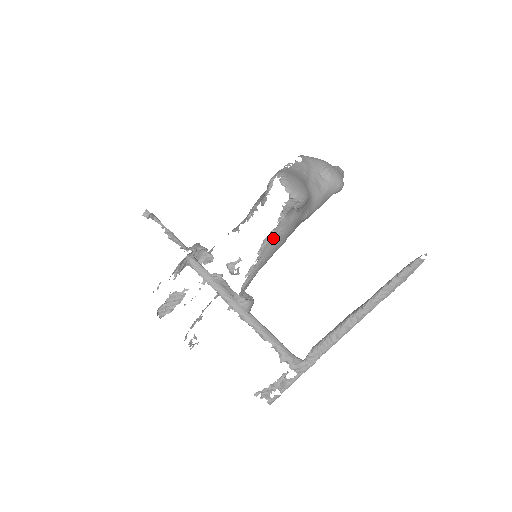
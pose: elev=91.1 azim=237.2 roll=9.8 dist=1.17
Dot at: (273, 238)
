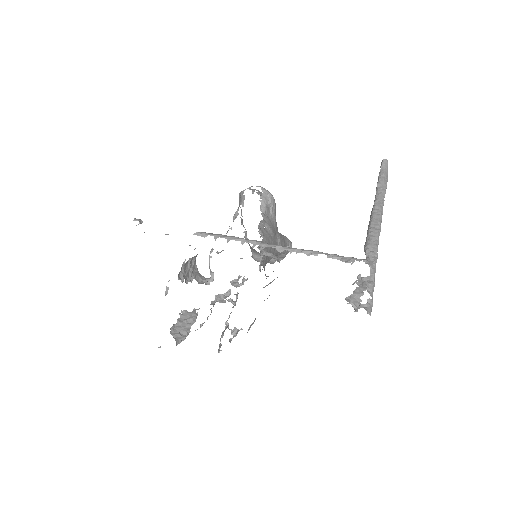
Dot at: (265, 228)
